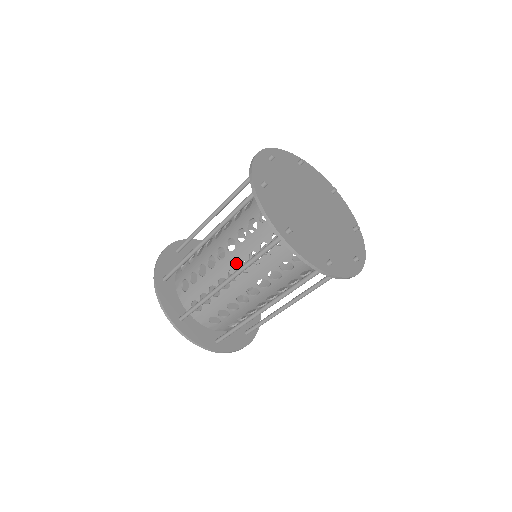
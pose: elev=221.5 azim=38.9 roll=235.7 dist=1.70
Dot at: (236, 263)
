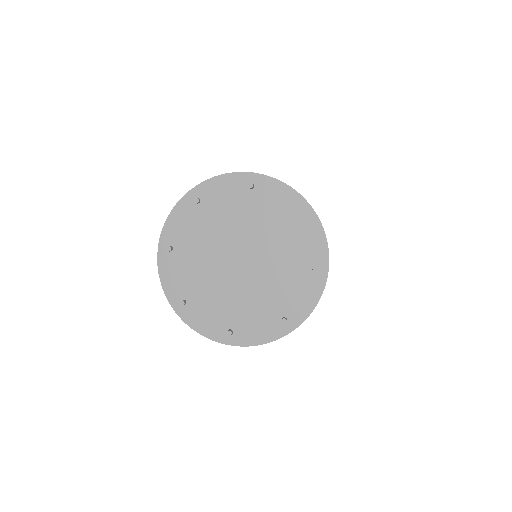
Dot at: occluded
